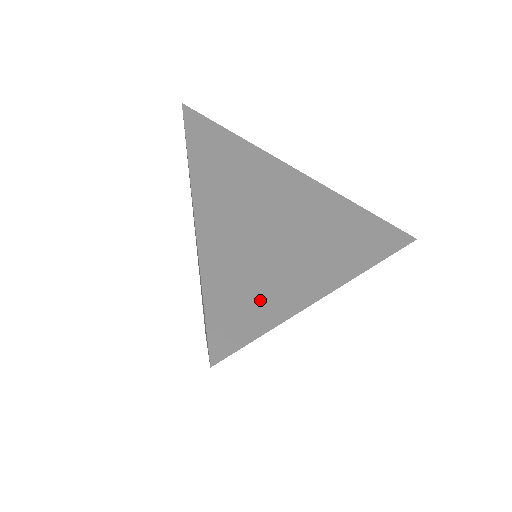
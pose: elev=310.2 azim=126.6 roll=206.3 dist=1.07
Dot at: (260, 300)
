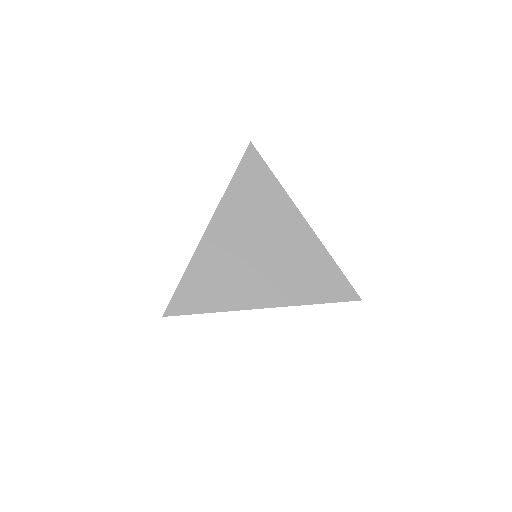
Dot at: (210, 295)
